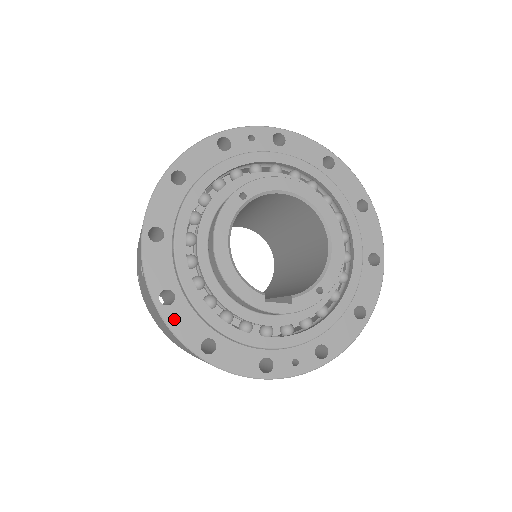
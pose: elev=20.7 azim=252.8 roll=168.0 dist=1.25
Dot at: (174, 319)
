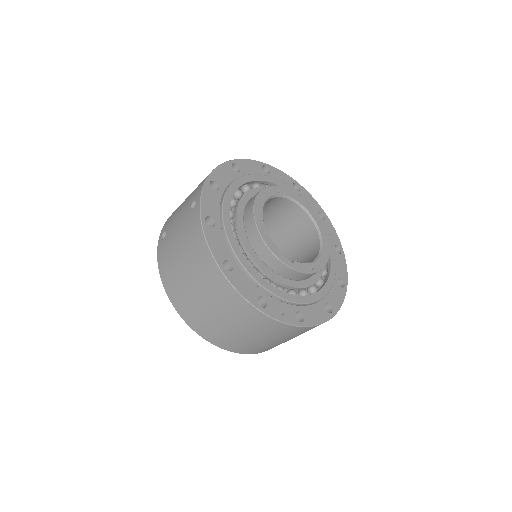
Dot at: (211, 236)
